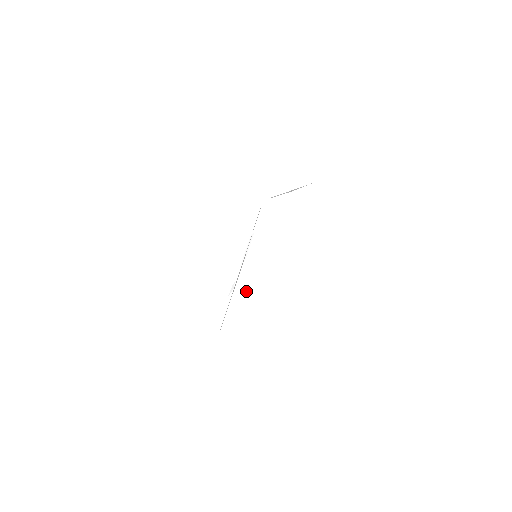
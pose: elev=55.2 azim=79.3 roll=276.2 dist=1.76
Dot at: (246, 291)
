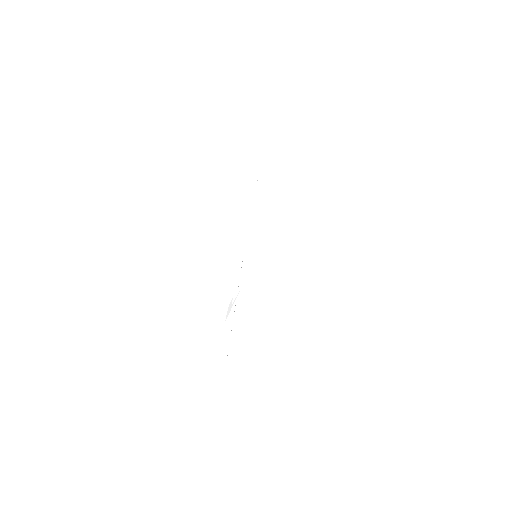
Dot at: (255, 293)
